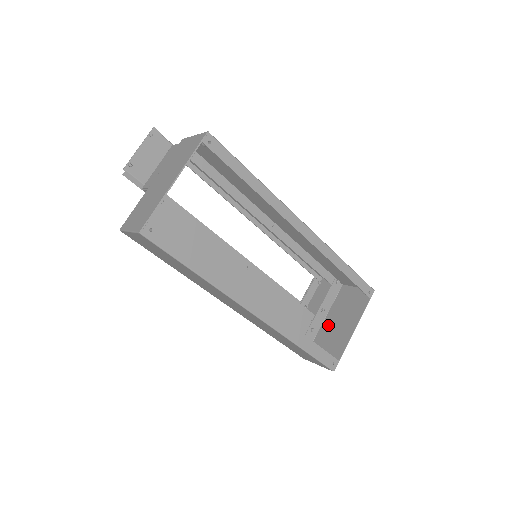
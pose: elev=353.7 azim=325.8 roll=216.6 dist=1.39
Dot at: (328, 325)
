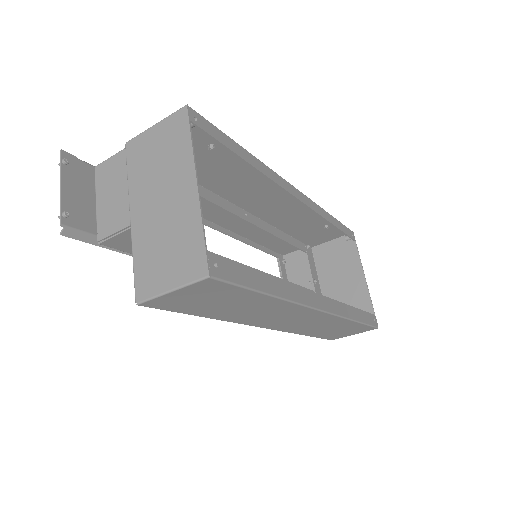
Dot at: (331, 293)
